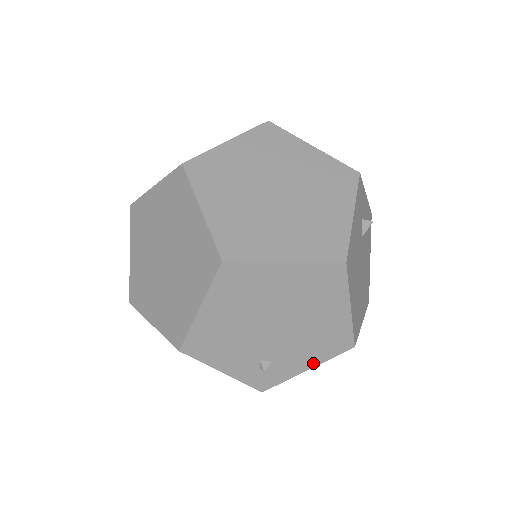
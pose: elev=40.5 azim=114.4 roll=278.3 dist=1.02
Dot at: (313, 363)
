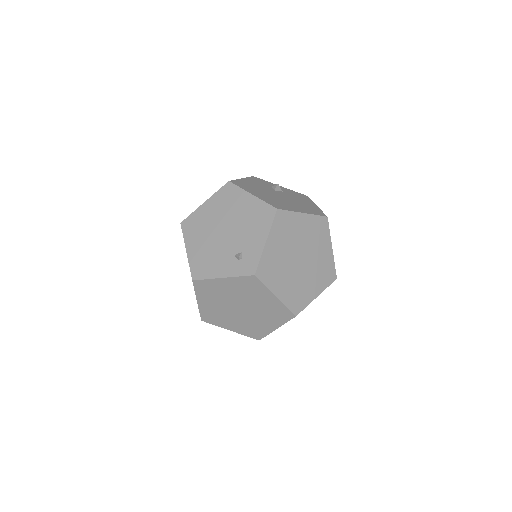
Dot at: (265, 235)
